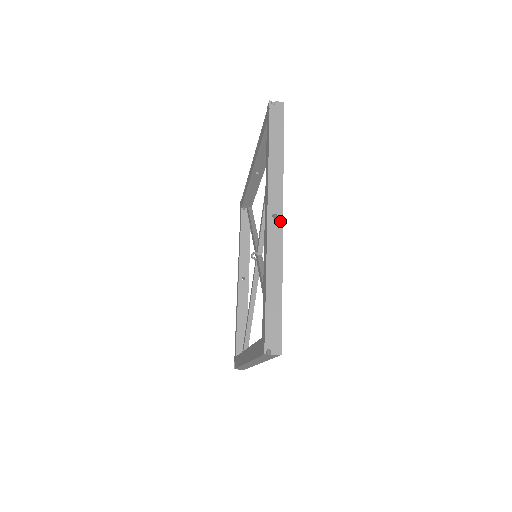
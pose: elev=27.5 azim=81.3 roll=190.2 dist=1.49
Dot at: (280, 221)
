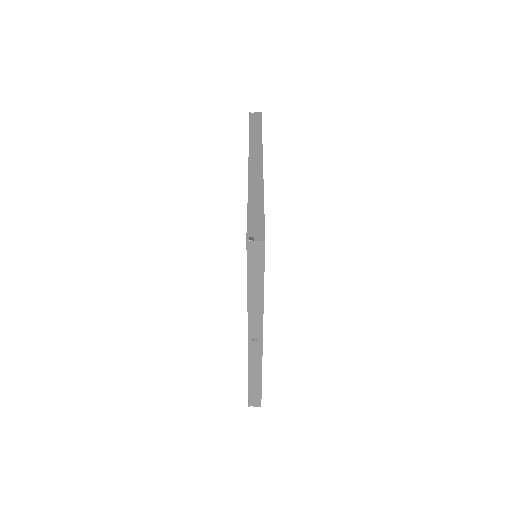
Dot at: (260, 165)
